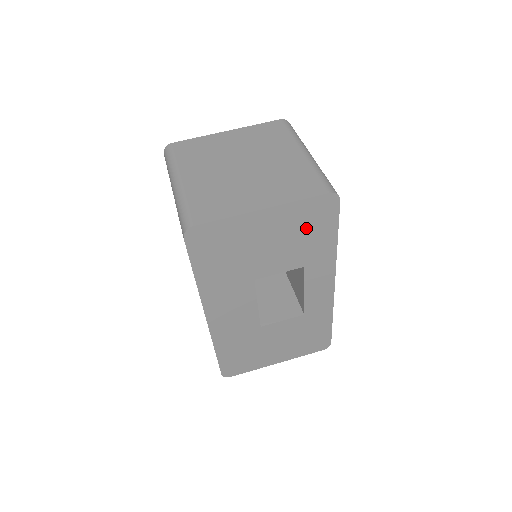
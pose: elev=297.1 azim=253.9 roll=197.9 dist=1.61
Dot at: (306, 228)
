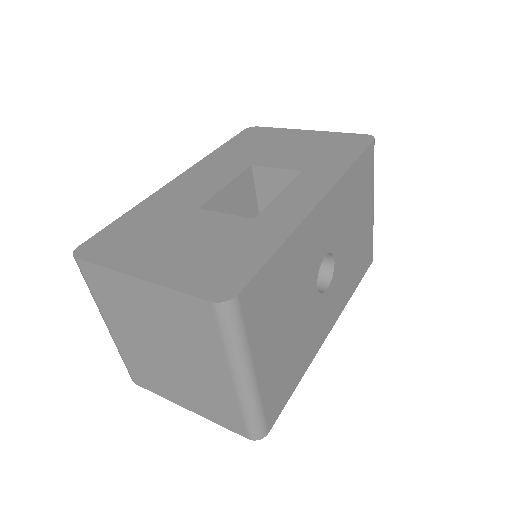
Dot at: (331, 148)
